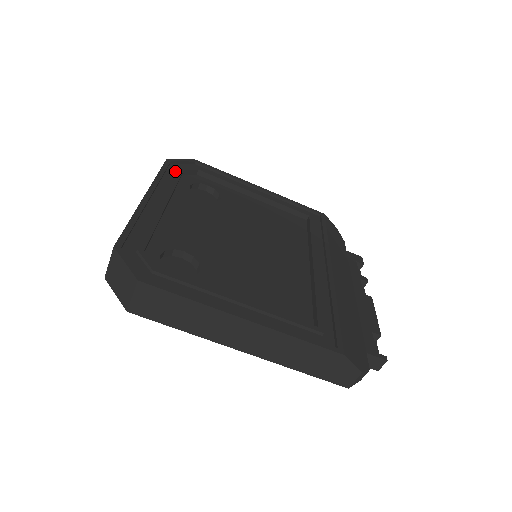
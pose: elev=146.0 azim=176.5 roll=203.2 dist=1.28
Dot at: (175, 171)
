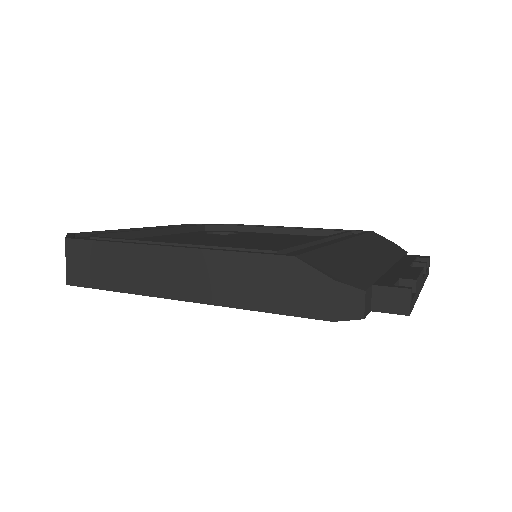
Dot at: occluded
